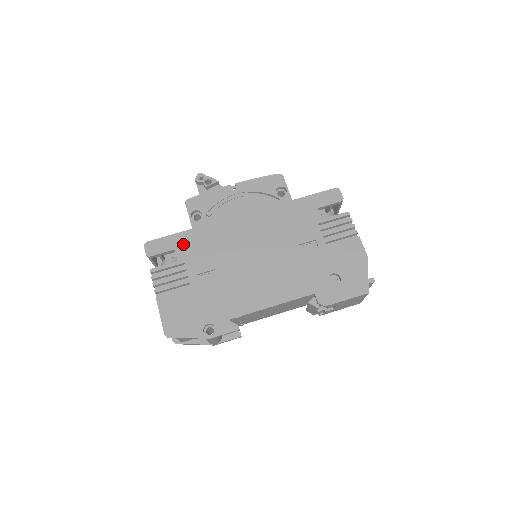
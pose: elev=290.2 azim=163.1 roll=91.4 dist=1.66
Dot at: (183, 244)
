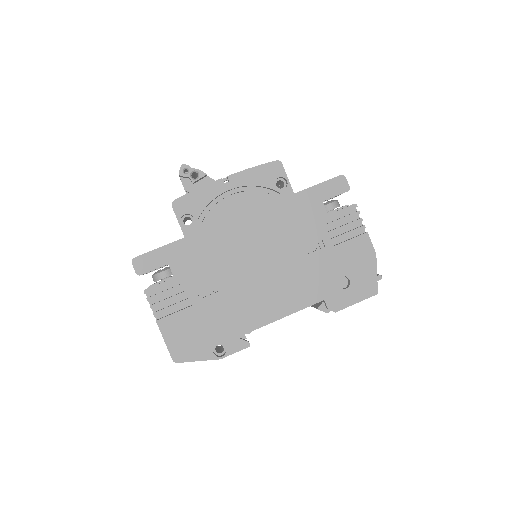
Dot at: (177, 257)
